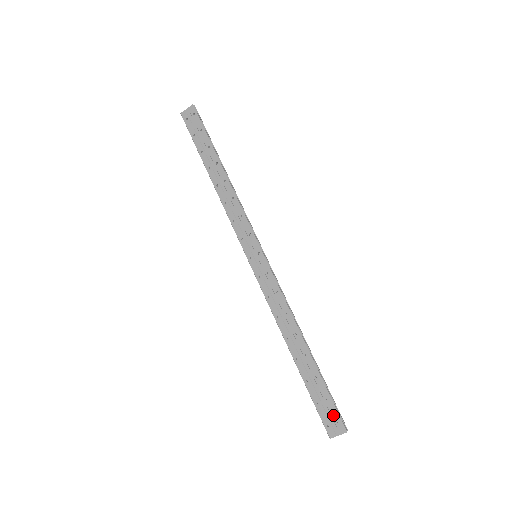
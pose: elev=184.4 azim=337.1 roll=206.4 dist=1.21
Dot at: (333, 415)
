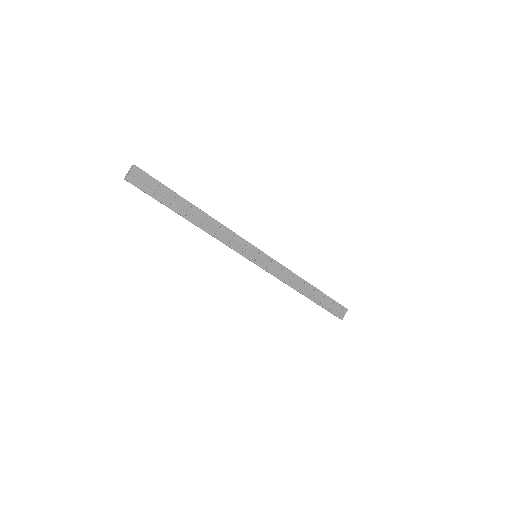
Dot at: (339, 308)
